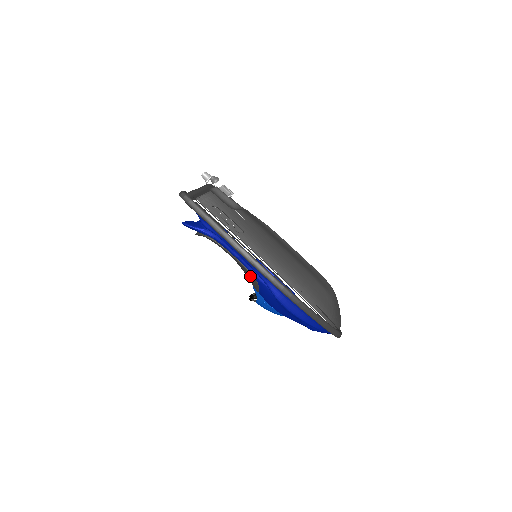
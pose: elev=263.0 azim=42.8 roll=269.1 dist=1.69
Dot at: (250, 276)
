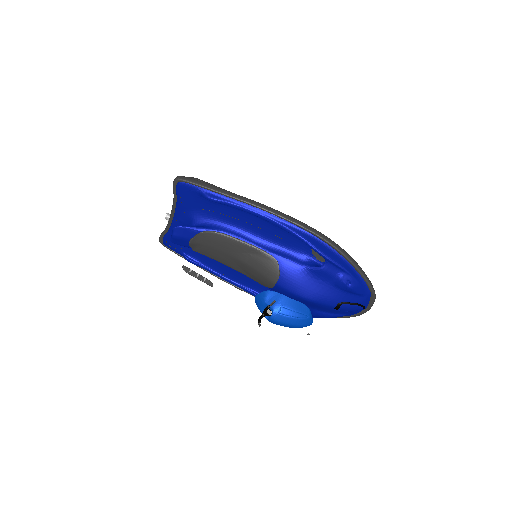
Dot at: (266, 258)
